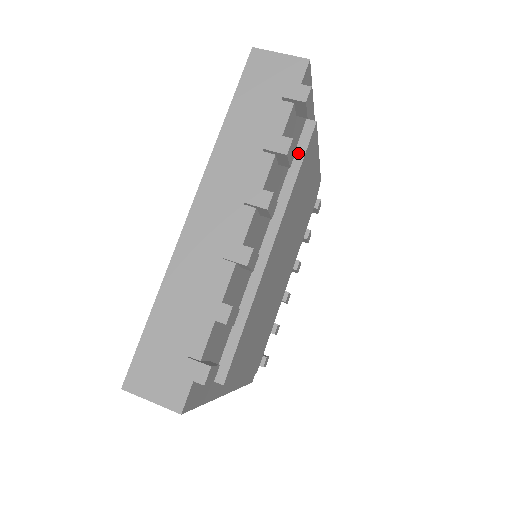
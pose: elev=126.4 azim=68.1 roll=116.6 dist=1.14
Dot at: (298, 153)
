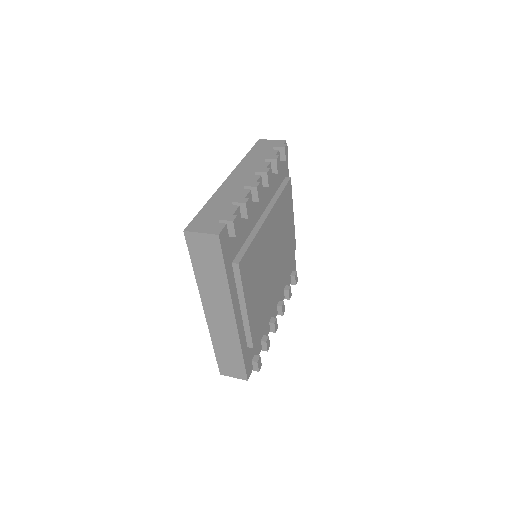
Dot at: (281, 186)
